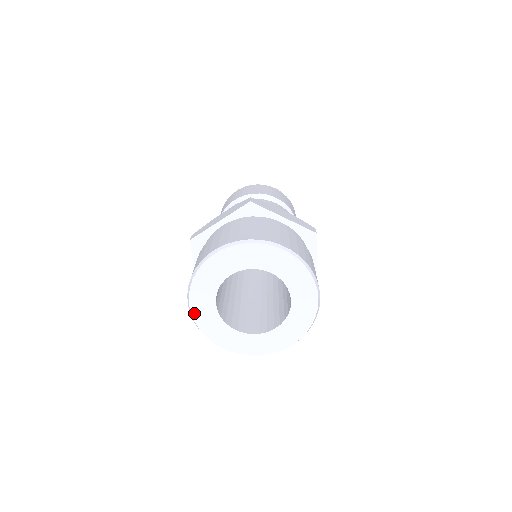
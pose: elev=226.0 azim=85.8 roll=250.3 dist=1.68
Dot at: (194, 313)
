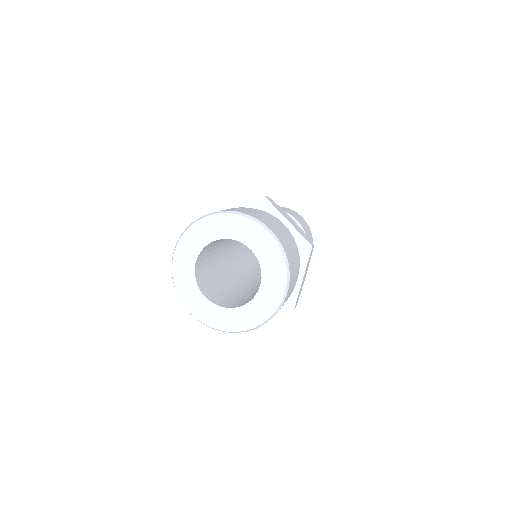
Dot at: (197, 316)
